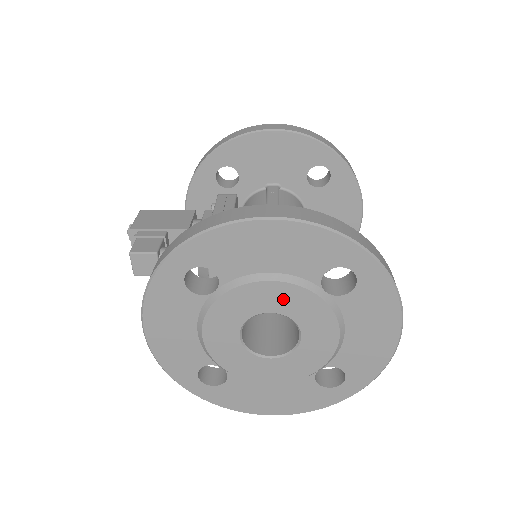
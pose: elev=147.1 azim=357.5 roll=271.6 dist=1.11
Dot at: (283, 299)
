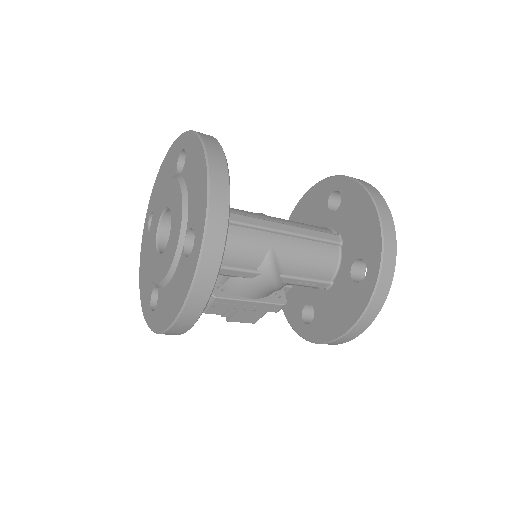
Dot at: (165, 197)
